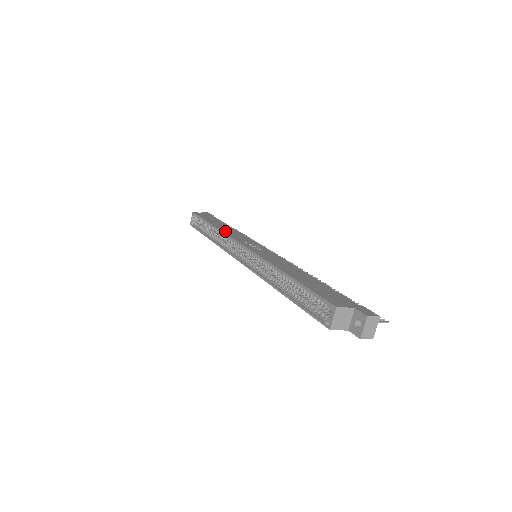
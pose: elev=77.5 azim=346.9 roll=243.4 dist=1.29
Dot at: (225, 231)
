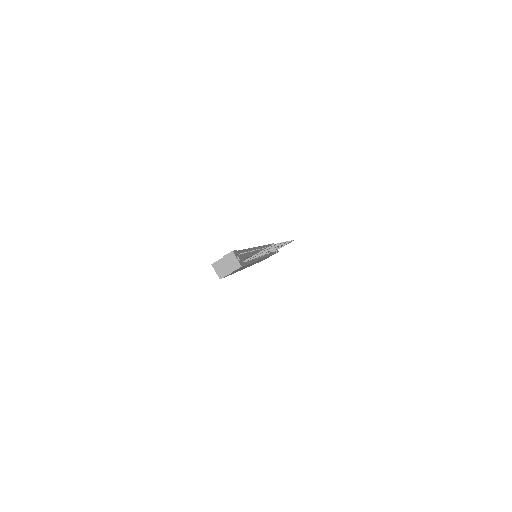
Dot at: occluded
